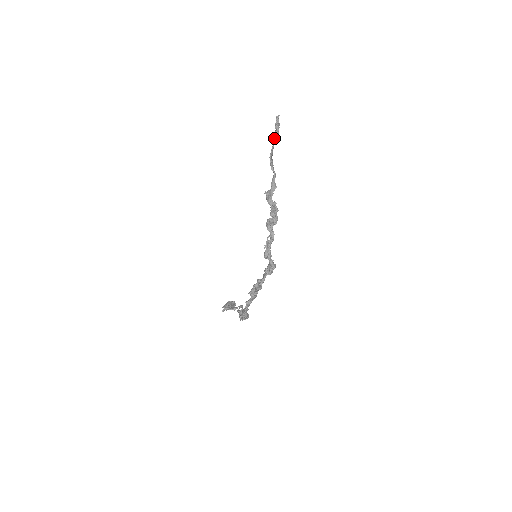
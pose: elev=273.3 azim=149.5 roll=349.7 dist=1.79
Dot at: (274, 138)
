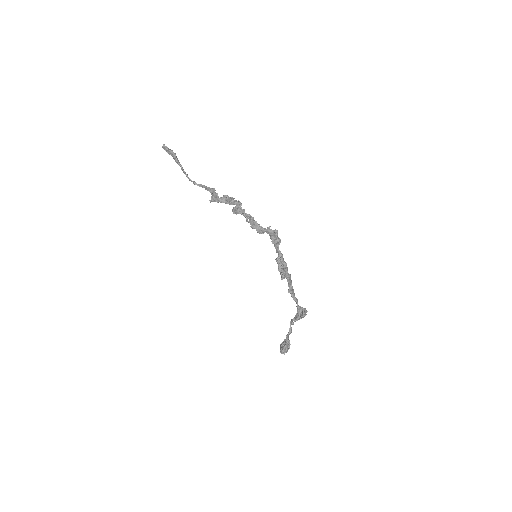
Dot at: (176, 160)
